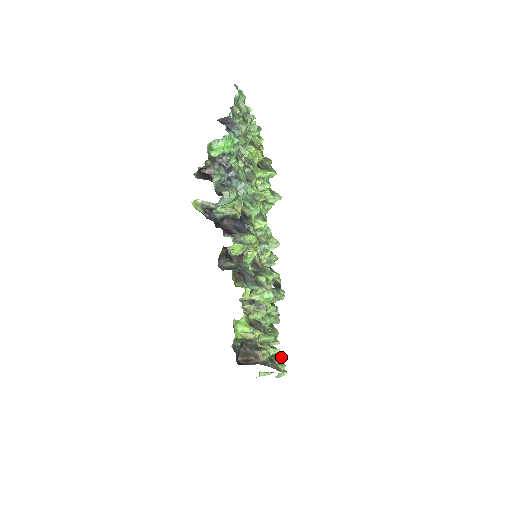
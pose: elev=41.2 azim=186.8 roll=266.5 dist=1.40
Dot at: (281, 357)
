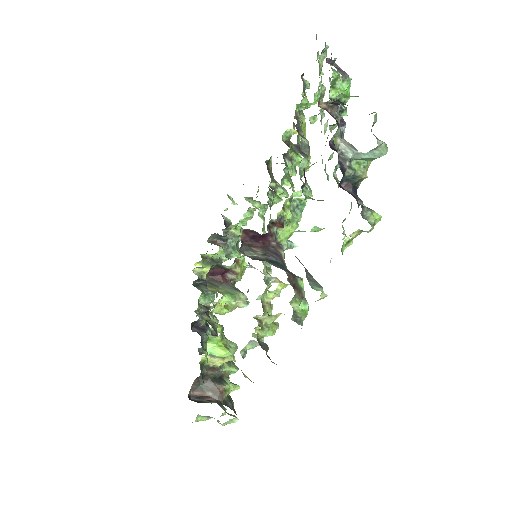
Dot at: occluded
